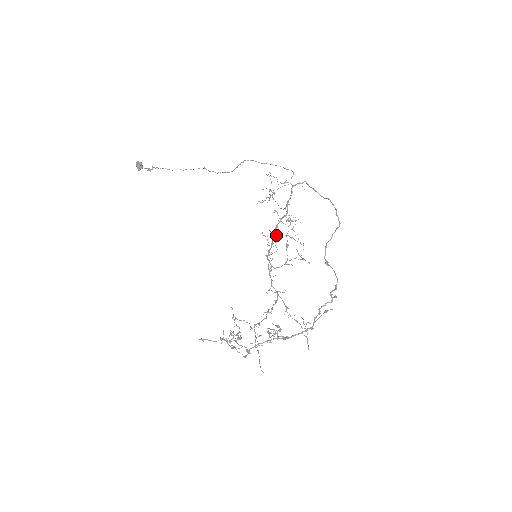
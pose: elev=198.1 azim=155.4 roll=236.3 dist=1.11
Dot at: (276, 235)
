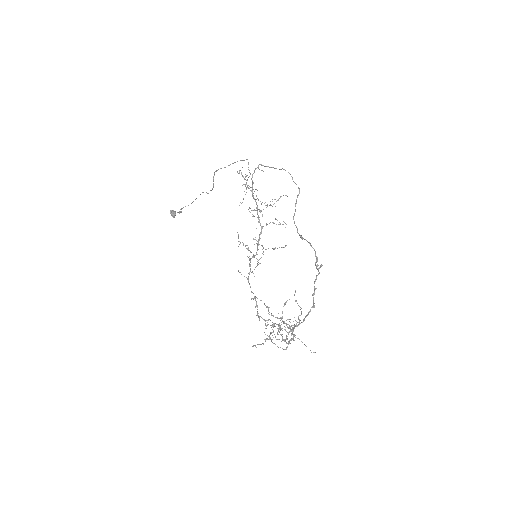
Dot at: (261, 228)
